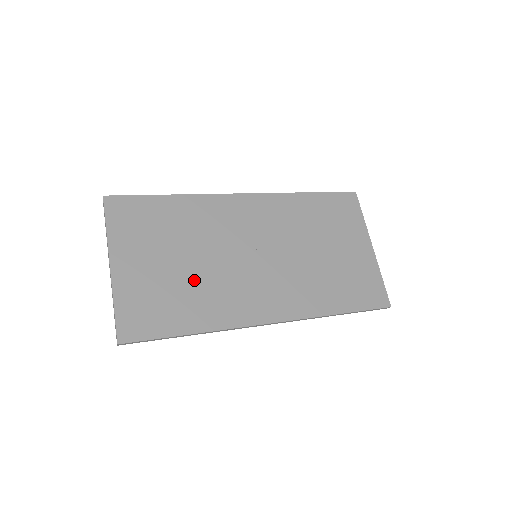
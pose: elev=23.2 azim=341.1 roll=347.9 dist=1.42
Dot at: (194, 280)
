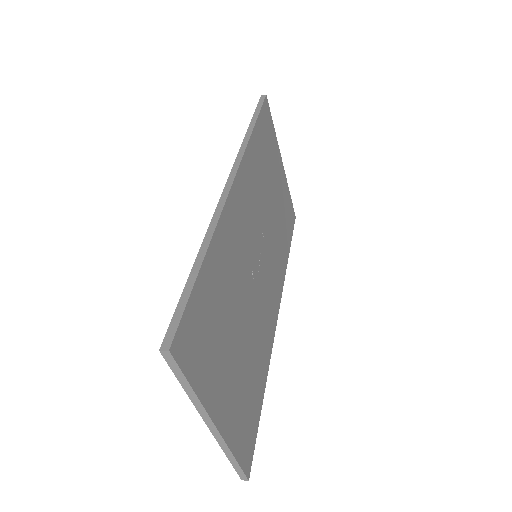
Dot at: (250, 342)
